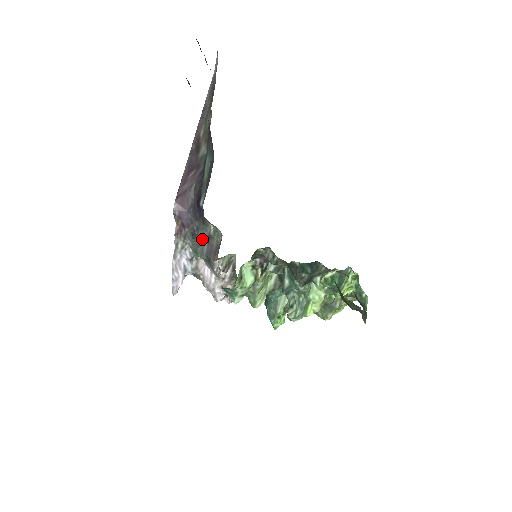
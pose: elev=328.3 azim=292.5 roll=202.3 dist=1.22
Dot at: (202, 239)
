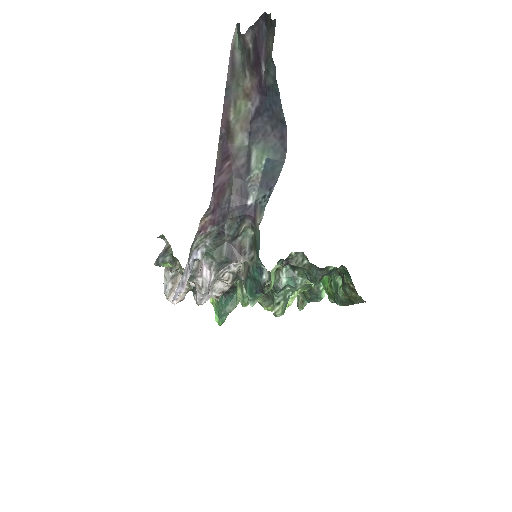
Dot at: (227, 239)
